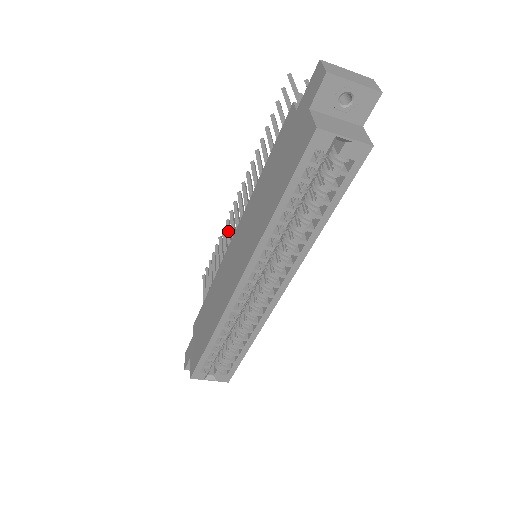
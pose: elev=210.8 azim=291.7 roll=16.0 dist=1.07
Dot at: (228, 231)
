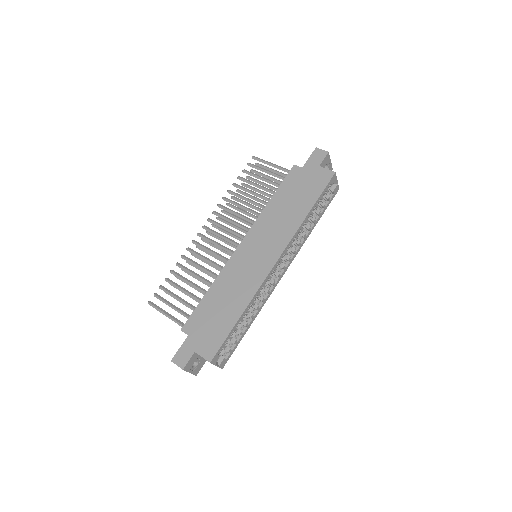
Dot at: (198, 253)
